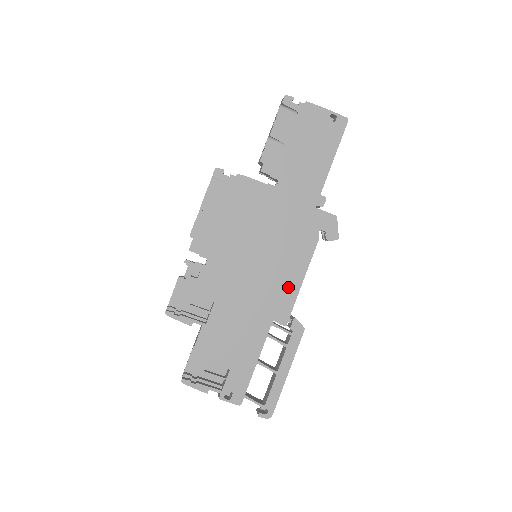
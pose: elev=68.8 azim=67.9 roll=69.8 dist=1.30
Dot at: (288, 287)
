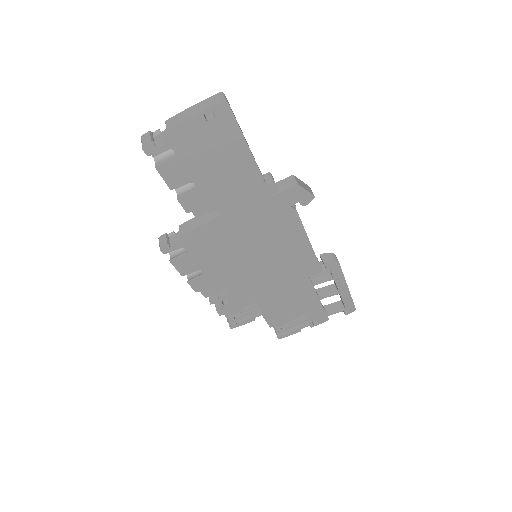
Dot at: (302, 255)
